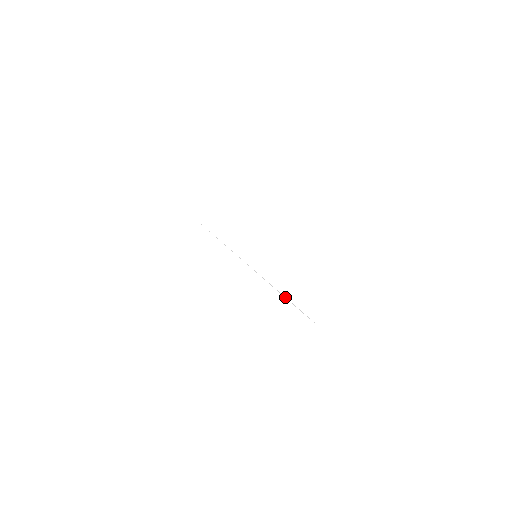
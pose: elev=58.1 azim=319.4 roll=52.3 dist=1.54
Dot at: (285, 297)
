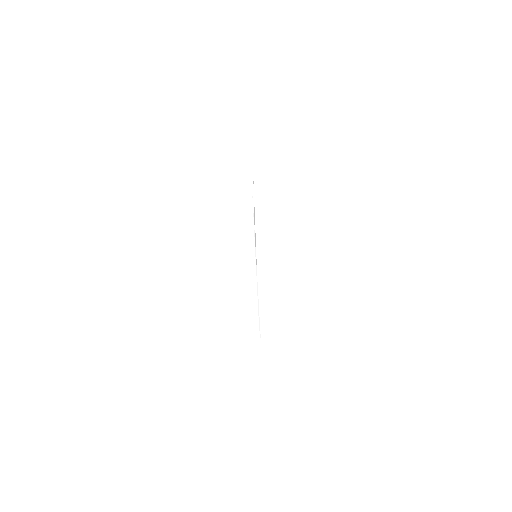
Dot at: occluded
